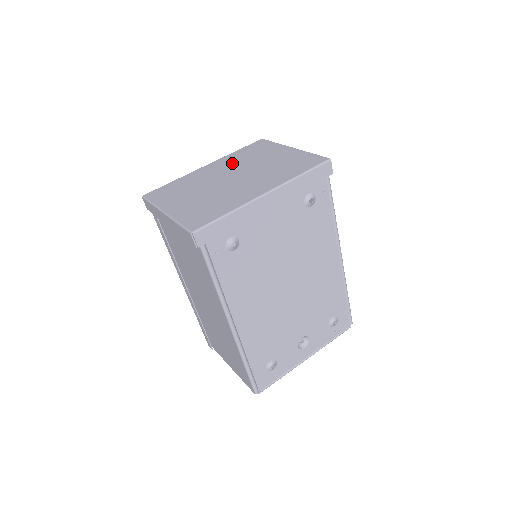
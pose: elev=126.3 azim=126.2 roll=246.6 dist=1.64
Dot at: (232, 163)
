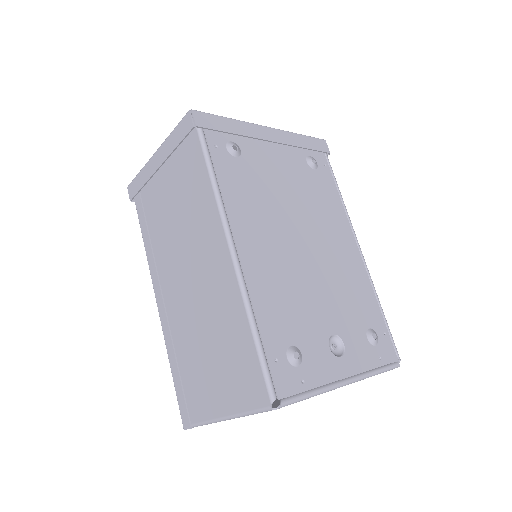
Dot at: occluded
